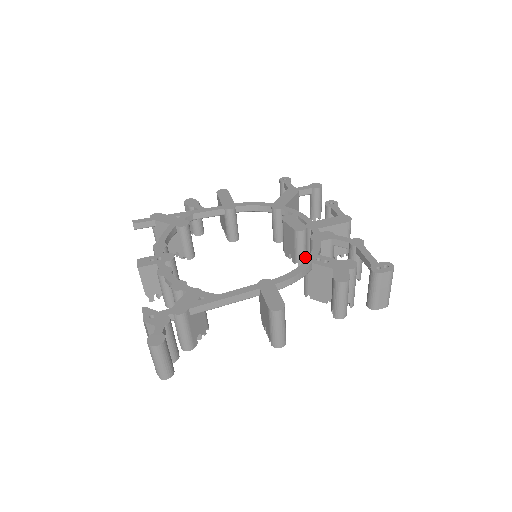
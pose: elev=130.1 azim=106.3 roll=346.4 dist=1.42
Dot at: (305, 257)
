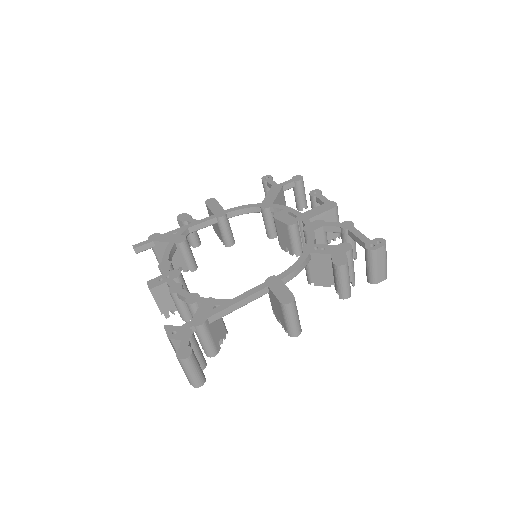
Dot at: (303, 248)
